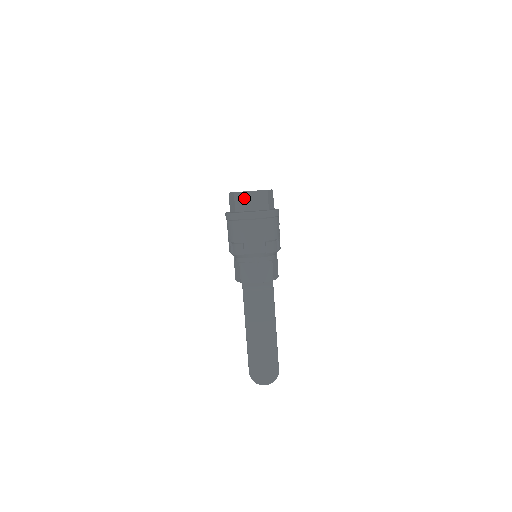
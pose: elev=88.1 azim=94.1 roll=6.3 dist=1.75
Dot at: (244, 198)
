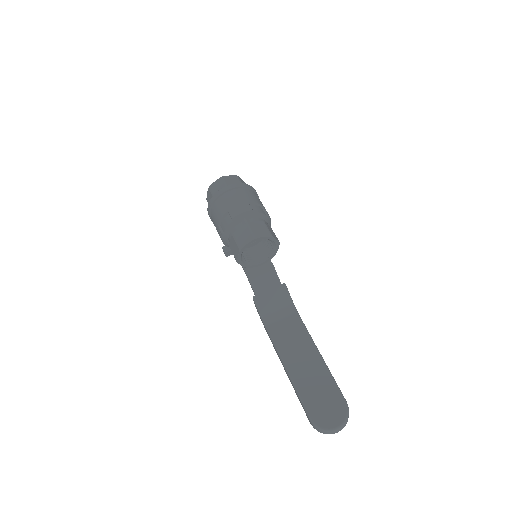
Dot at: (218, 184)
